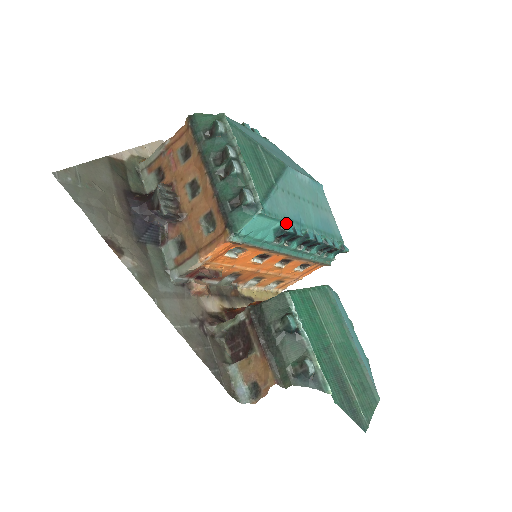
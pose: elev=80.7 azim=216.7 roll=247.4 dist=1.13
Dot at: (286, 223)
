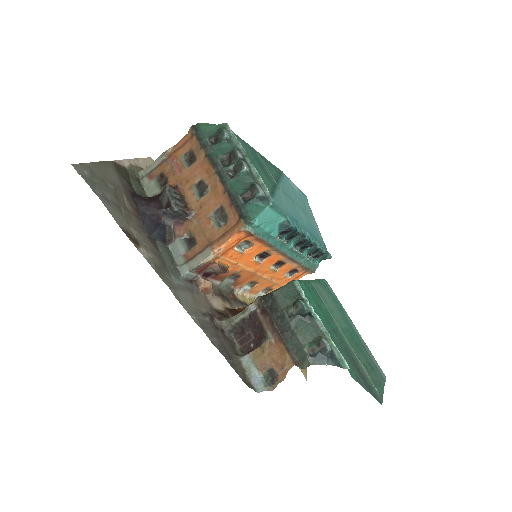
Dot at: (289, 219)
